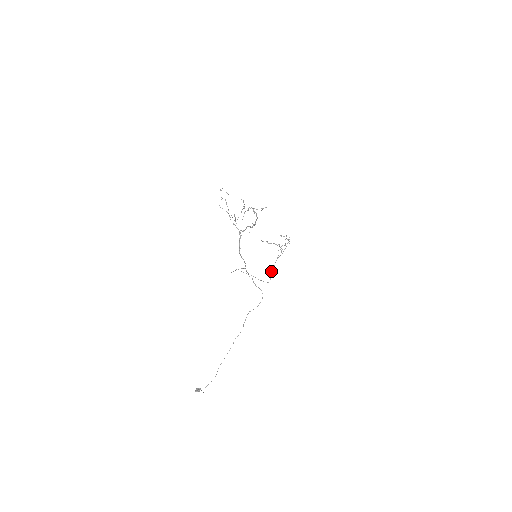
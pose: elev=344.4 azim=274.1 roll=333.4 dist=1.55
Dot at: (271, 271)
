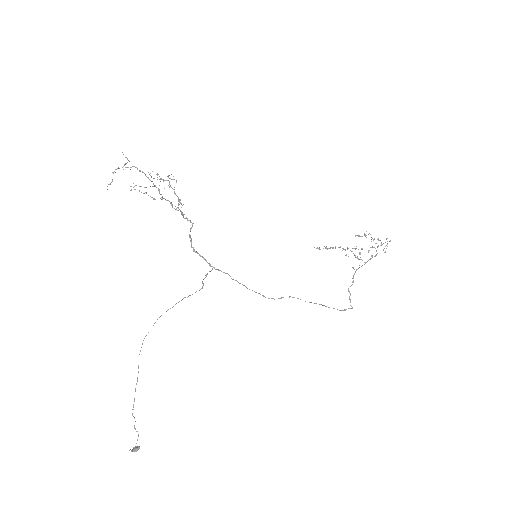
Dot at: (348, 291)
